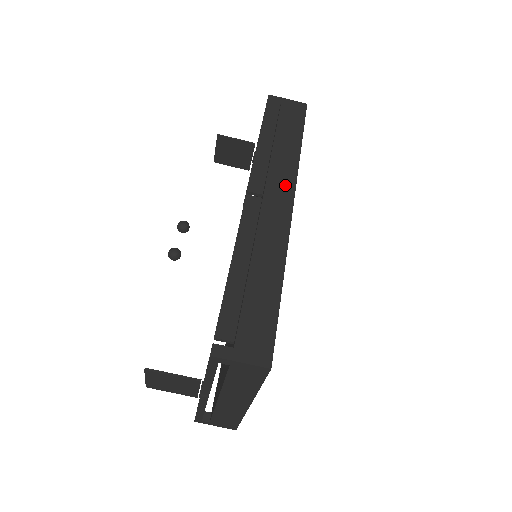
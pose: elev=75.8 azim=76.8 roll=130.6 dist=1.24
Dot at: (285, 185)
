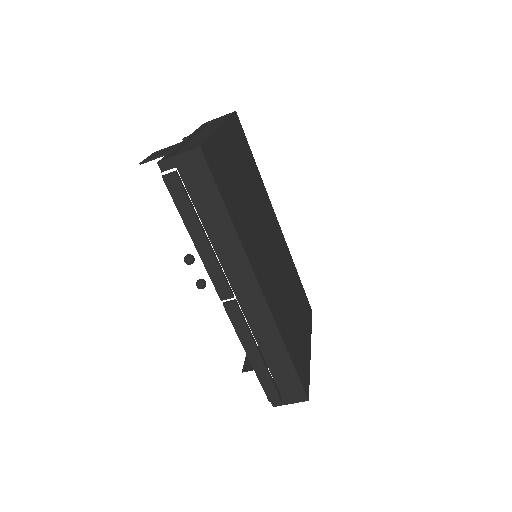
Dot at: (244, 274)
